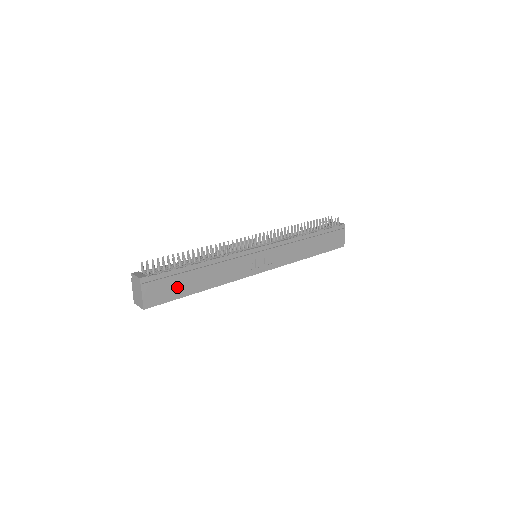
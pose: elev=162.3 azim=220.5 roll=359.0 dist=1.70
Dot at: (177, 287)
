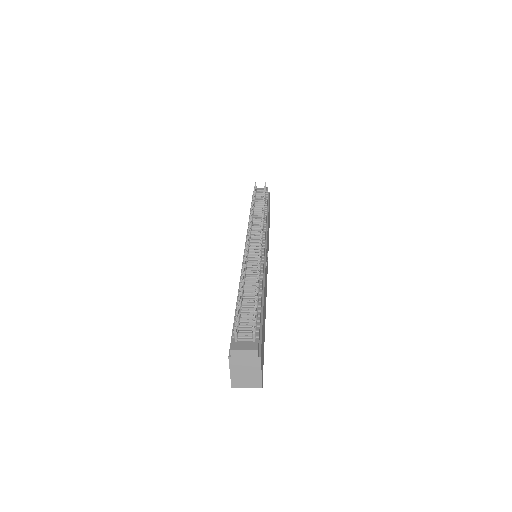
Dot at: (263, 336)
